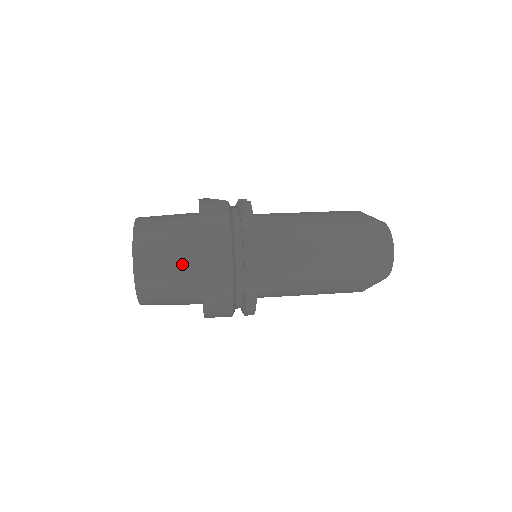
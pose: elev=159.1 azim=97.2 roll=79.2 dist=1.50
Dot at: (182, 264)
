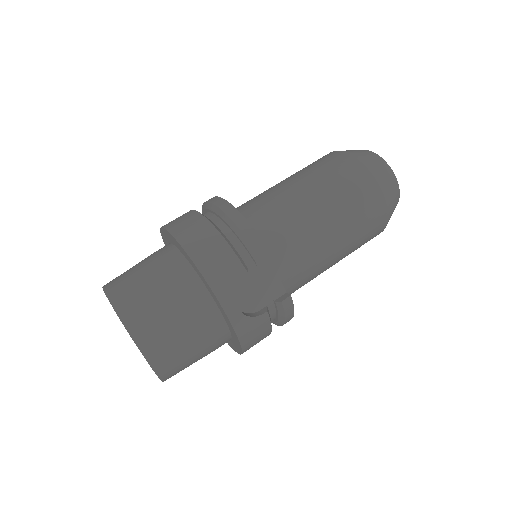
Dot at: occluded
